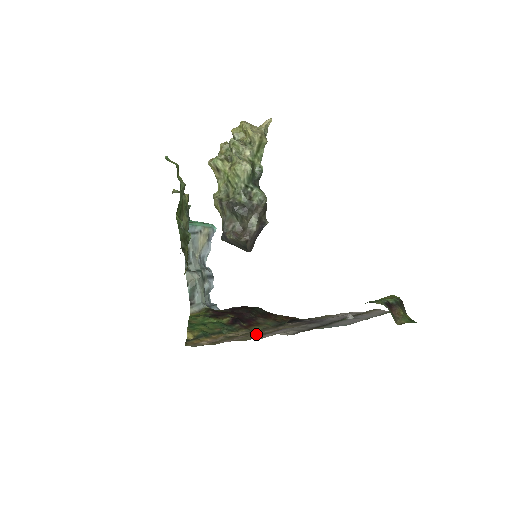
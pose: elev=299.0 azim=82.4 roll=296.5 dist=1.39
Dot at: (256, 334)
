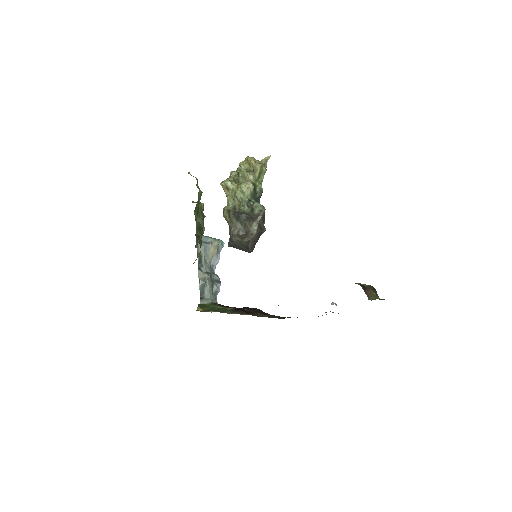
Dot at: occluded
